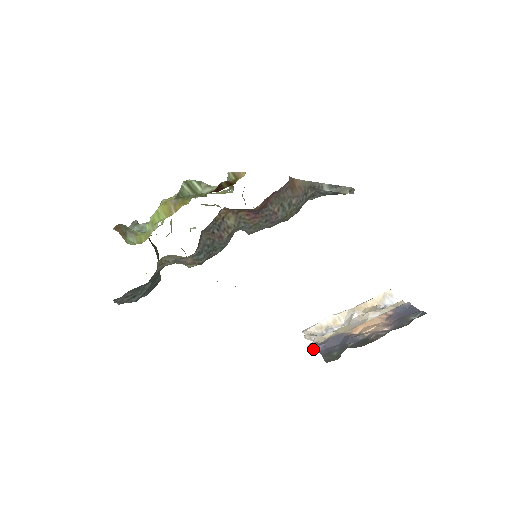
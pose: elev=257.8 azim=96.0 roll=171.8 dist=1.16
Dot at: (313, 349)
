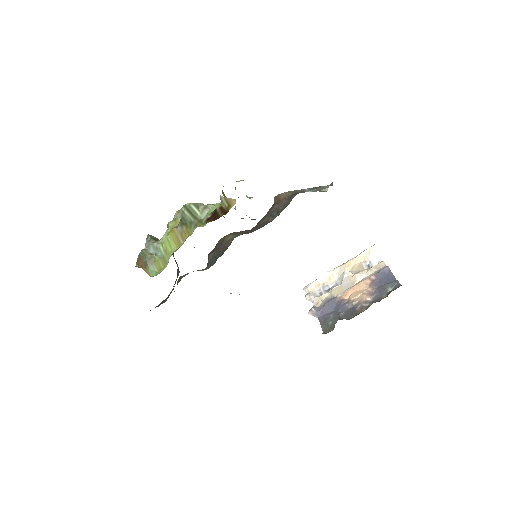
Dot at: occluded
